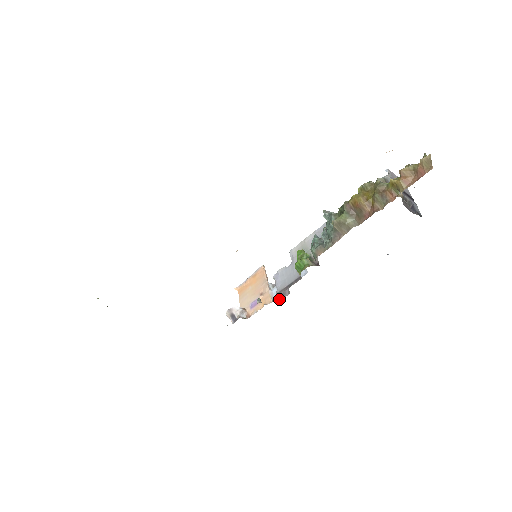
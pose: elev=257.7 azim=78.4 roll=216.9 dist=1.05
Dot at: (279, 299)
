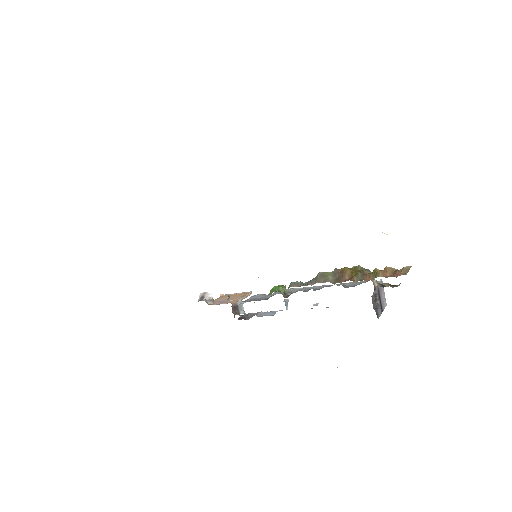
Dot at: (240, 319)
